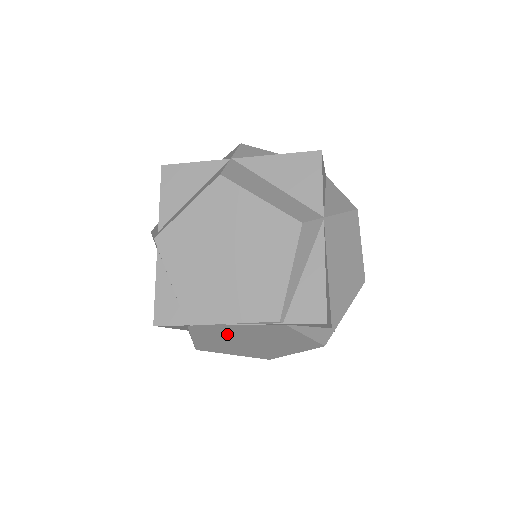
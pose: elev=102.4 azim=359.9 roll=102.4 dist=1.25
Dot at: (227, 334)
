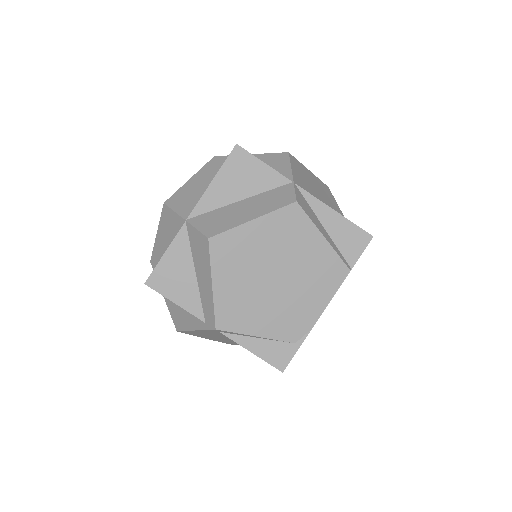
Dot at: occluded
